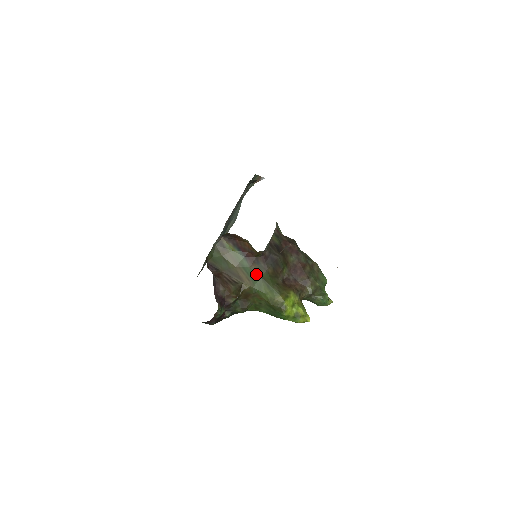
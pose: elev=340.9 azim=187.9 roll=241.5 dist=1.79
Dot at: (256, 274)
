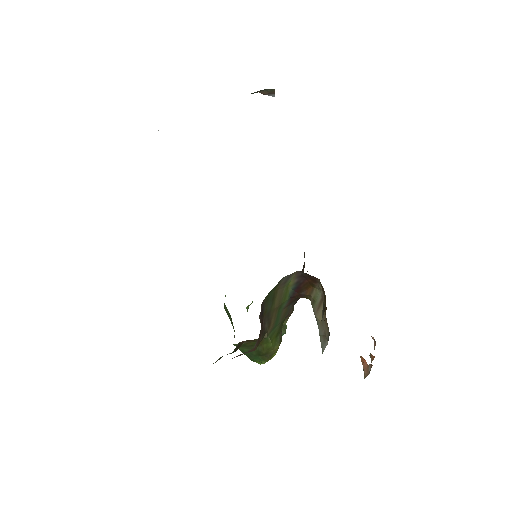
Dot at: (281, 318)
